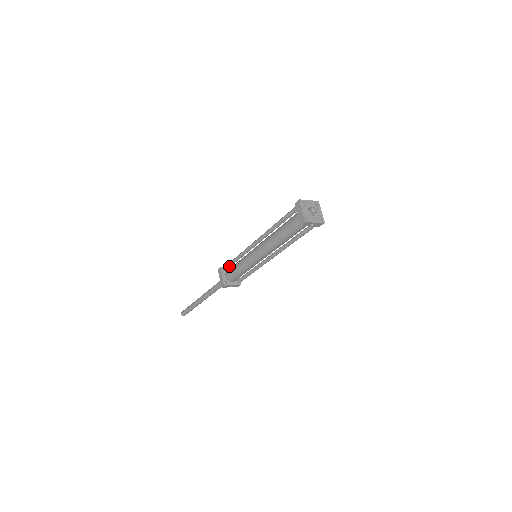
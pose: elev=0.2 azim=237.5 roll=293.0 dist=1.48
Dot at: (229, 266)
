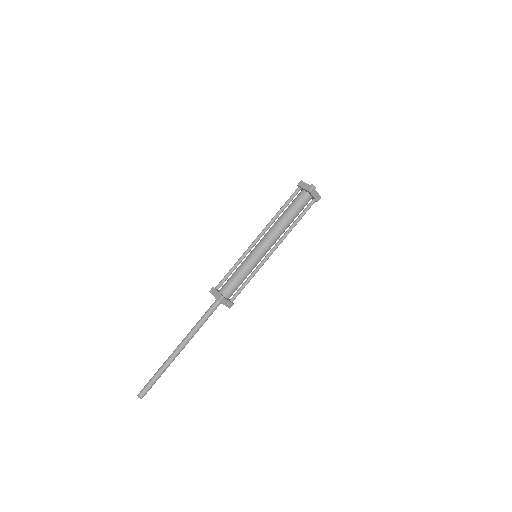
Dot at: (225, 279)
